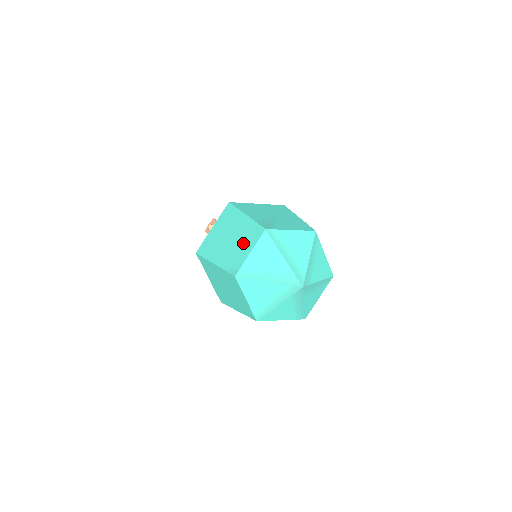
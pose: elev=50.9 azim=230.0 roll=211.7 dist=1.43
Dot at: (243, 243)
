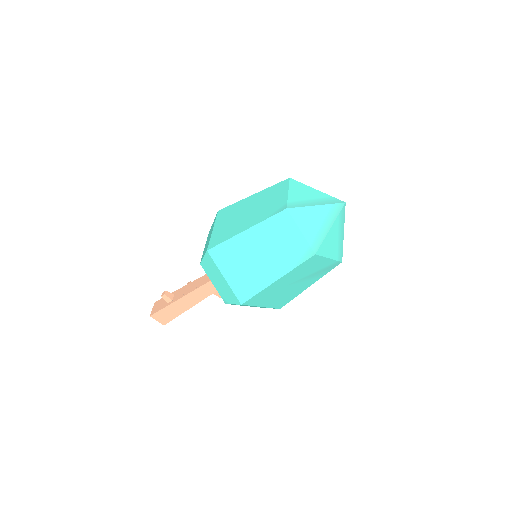
Dot at: (272, 198)
